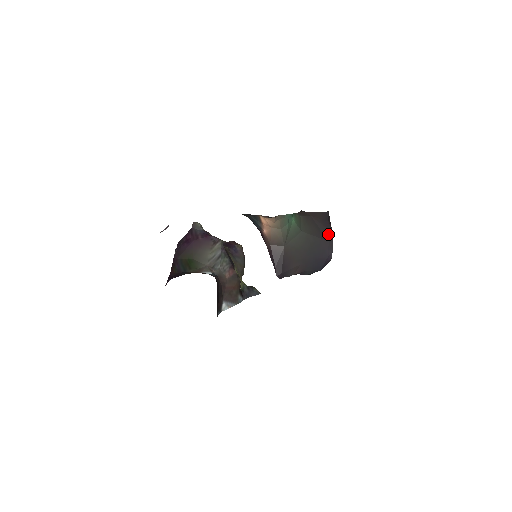
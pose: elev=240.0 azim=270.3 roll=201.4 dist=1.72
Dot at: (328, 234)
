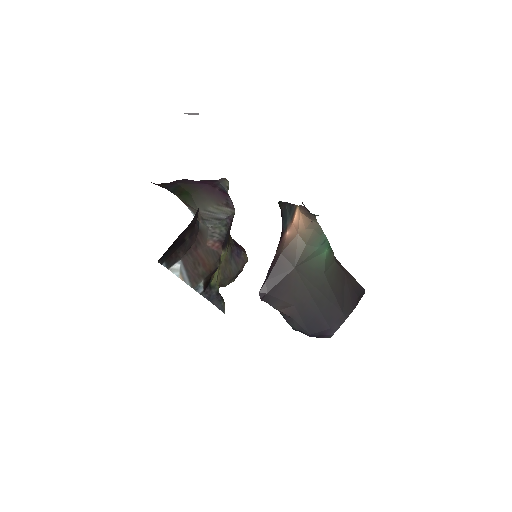
Dot at: (348, 307)
